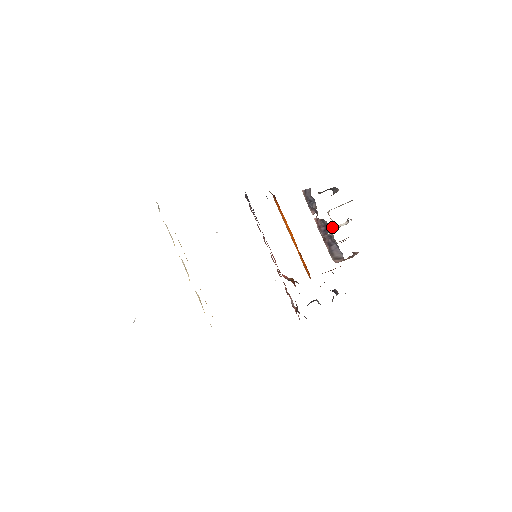
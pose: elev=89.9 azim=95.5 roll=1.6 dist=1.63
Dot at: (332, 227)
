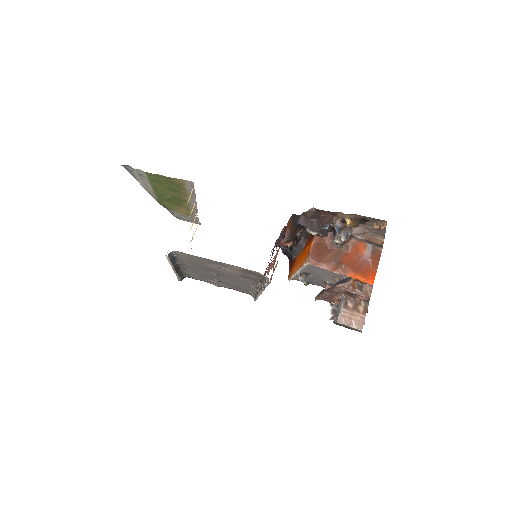
Dot at: occluded
